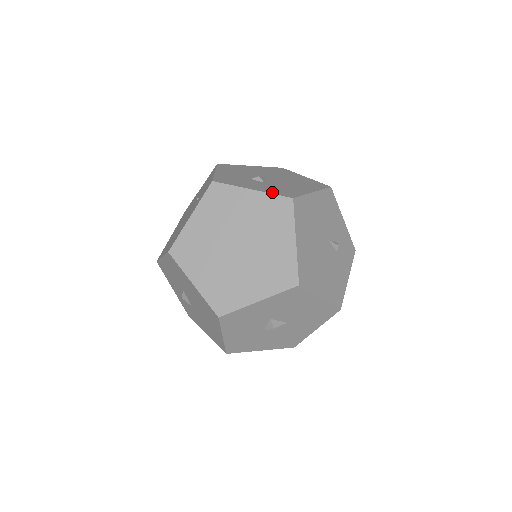
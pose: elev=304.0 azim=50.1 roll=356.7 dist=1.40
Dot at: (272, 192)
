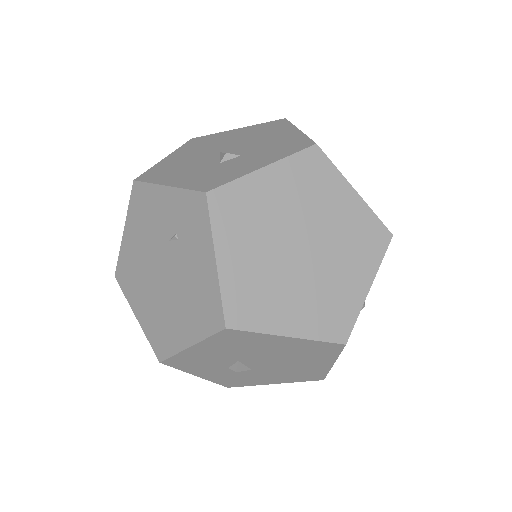
Dot at: (285, 154)
